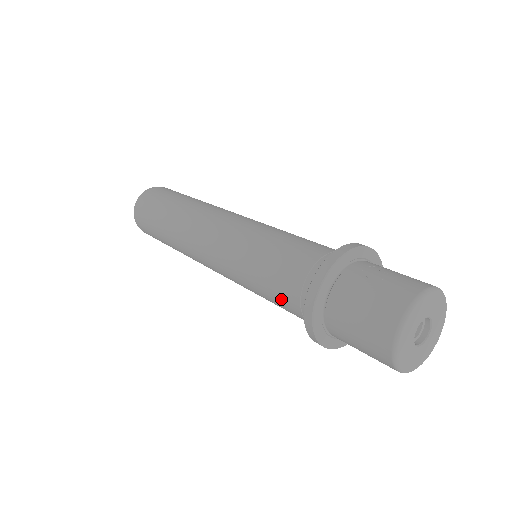
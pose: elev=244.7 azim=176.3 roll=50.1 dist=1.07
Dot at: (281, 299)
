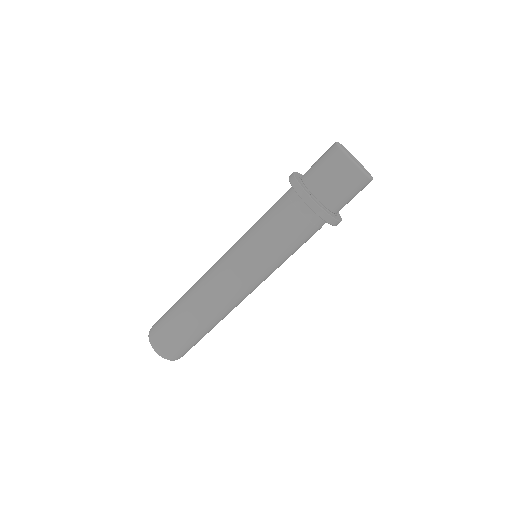
Dot at: (287, 225)
